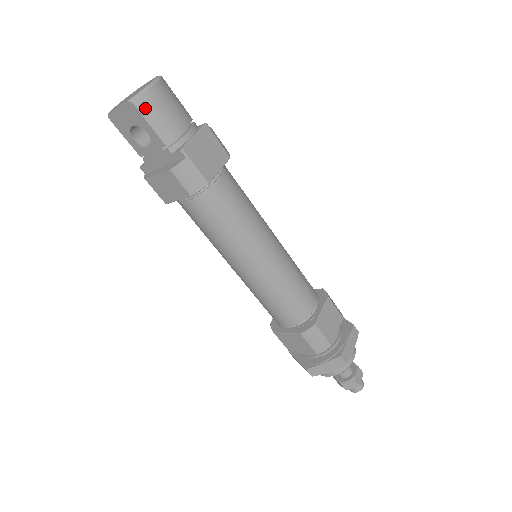
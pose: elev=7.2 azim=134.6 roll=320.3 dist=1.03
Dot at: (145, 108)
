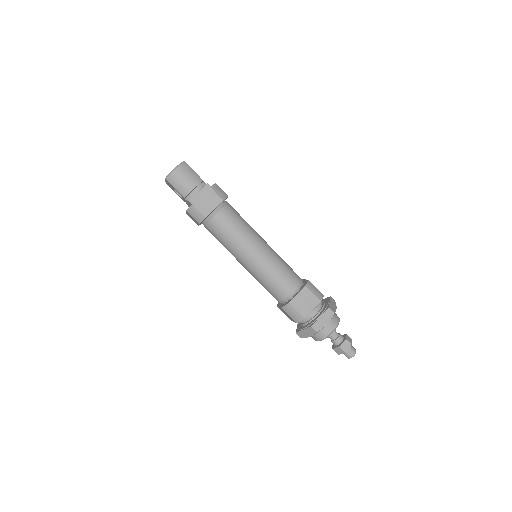
Dot at: (172, 181)
